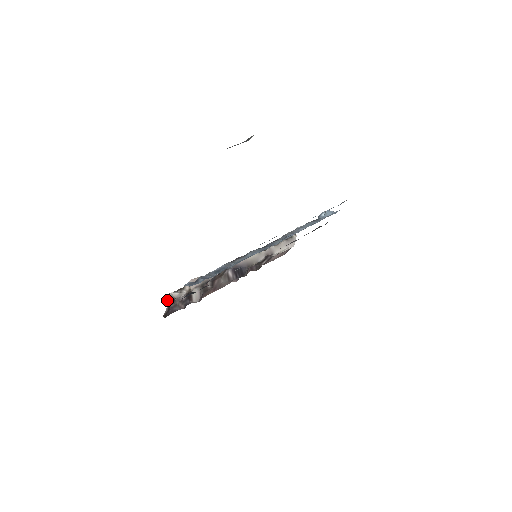
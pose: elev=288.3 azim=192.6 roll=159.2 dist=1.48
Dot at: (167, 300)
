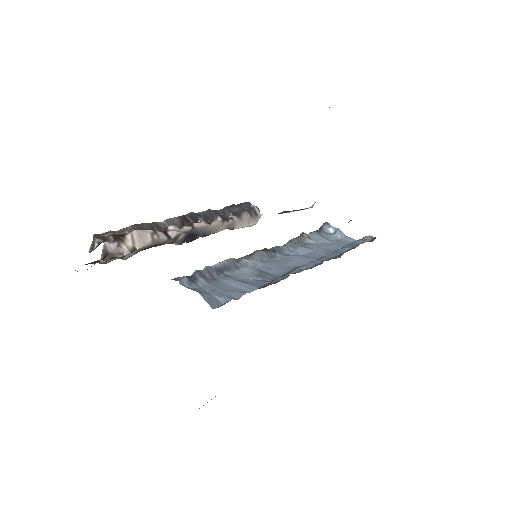
Dot at: (91, 247)
